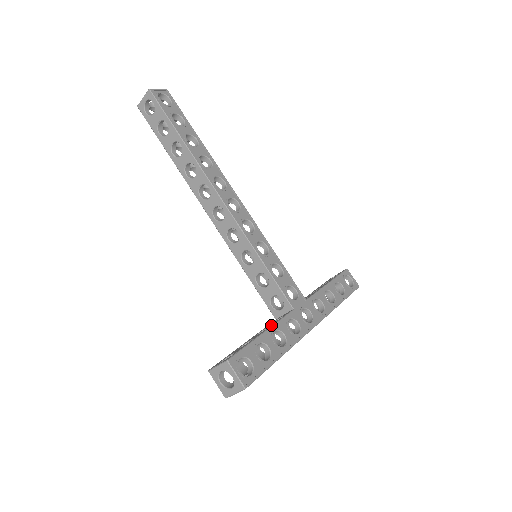
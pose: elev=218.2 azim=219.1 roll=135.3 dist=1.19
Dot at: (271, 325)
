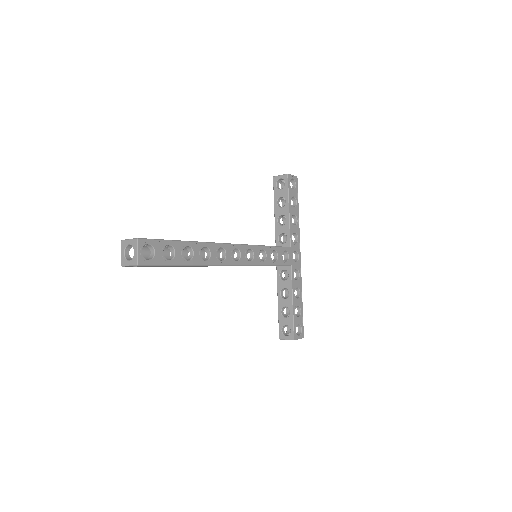
Dot at: (291, 292)
